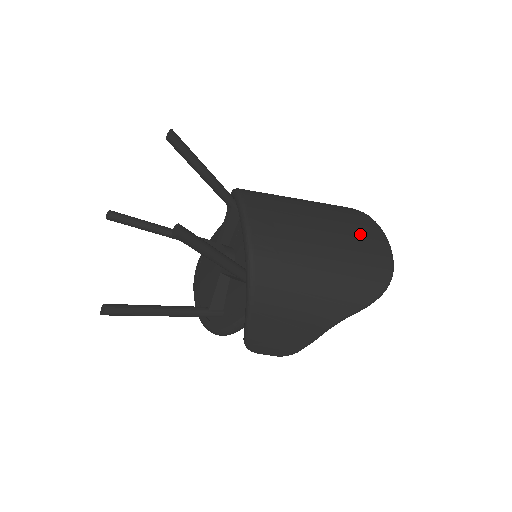
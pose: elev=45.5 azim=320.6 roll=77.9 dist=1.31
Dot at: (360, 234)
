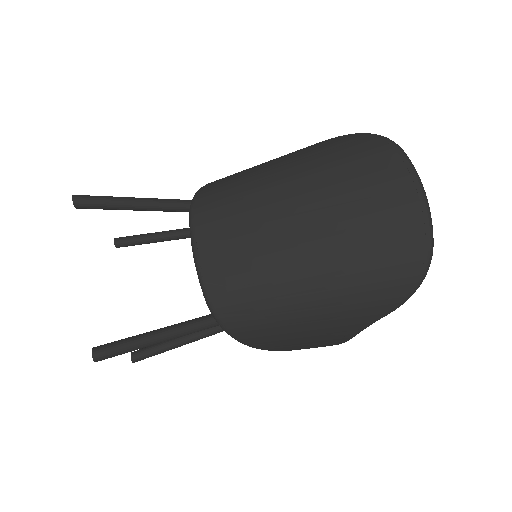
Dot at: (368, 207)
